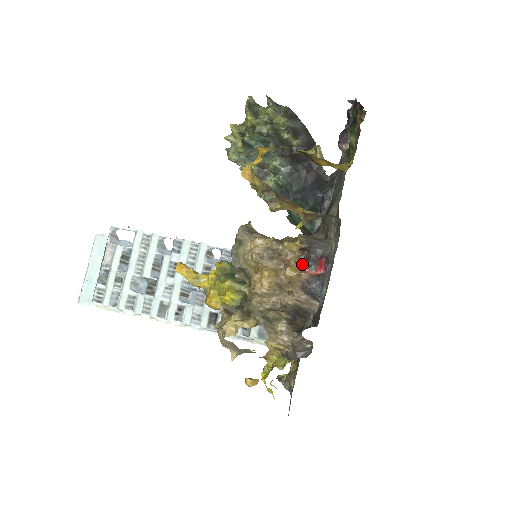
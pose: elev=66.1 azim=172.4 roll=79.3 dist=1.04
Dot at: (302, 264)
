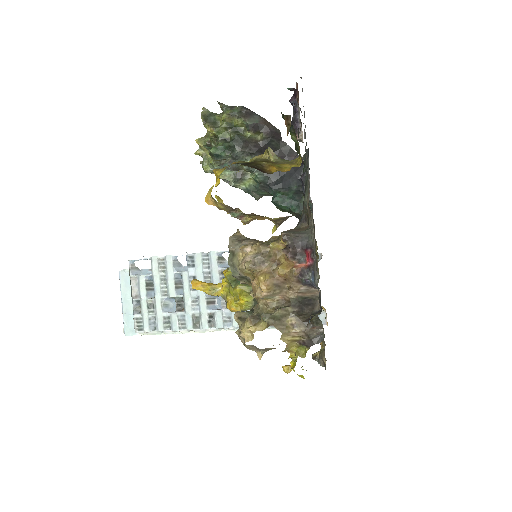
Dot at: (291, 260)
